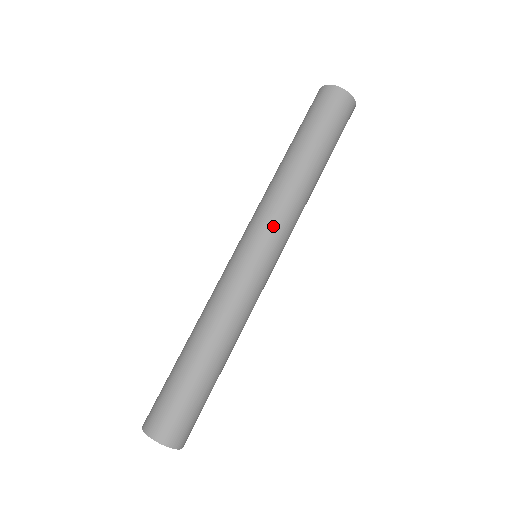
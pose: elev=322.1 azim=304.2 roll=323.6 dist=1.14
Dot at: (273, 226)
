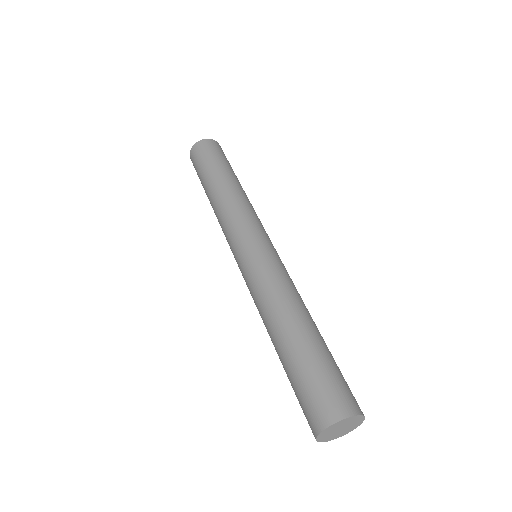
Dot at: (258, 223)
